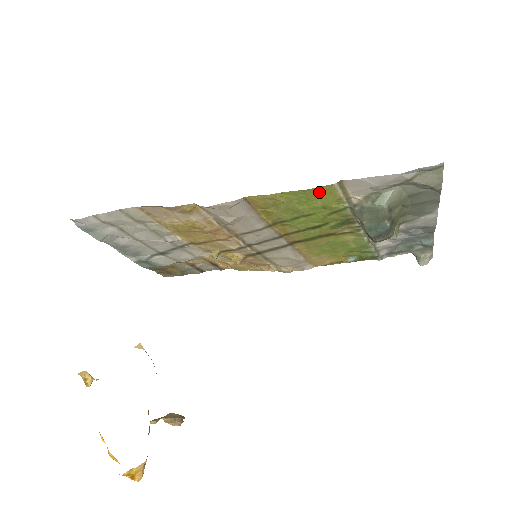
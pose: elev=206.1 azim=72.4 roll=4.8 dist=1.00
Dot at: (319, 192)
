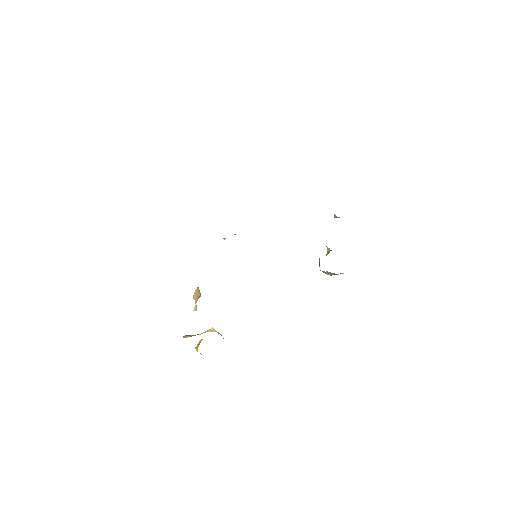
Dot at: occluded
